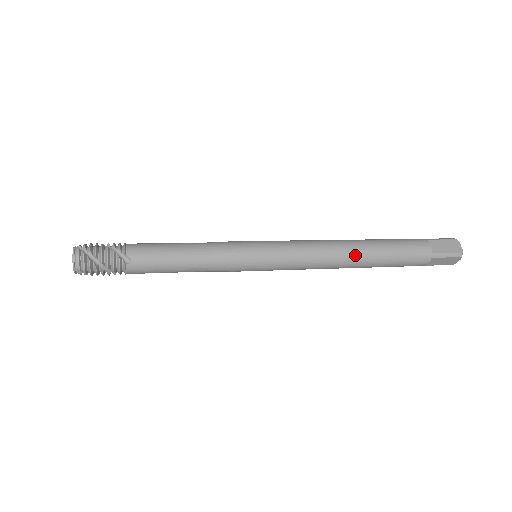
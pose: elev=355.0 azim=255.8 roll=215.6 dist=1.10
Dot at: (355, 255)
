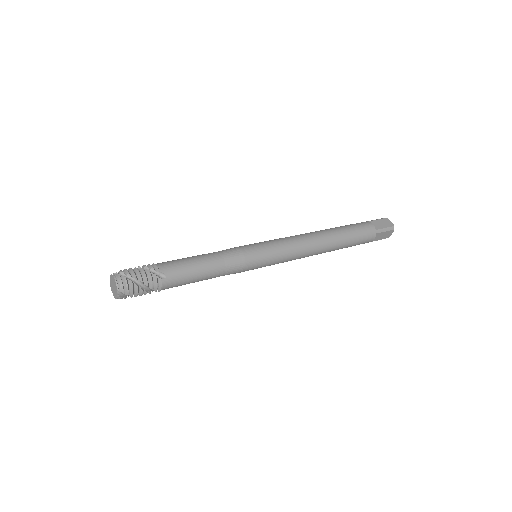
Dot at: (327, 240)
